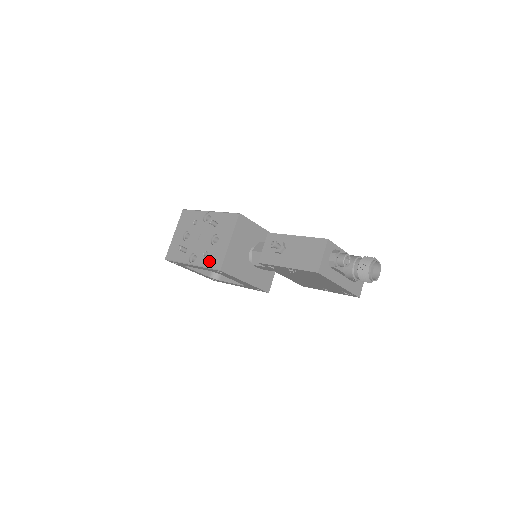
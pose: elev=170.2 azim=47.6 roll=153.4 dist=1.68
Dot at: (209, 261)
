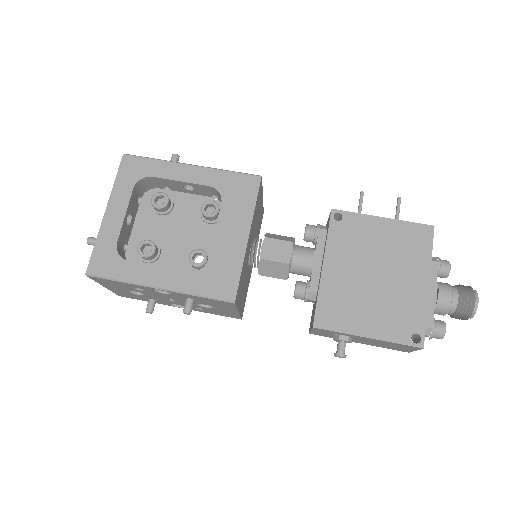
Dot at: occluded
